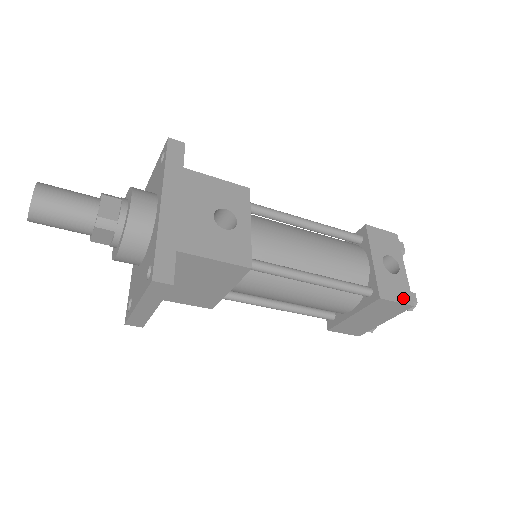
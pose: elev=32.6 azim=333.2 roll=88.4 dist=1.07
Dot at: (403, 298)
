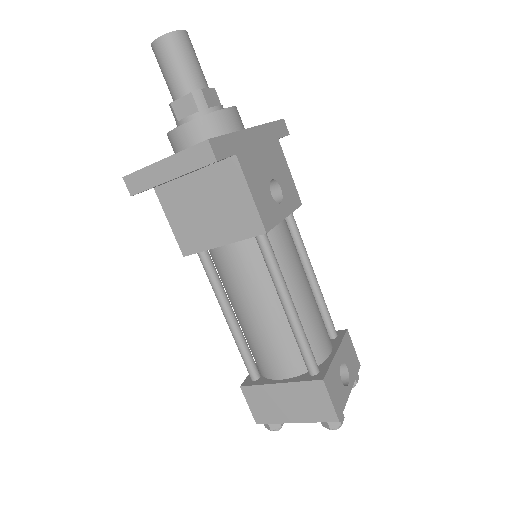
Dot at: (337, 405)
